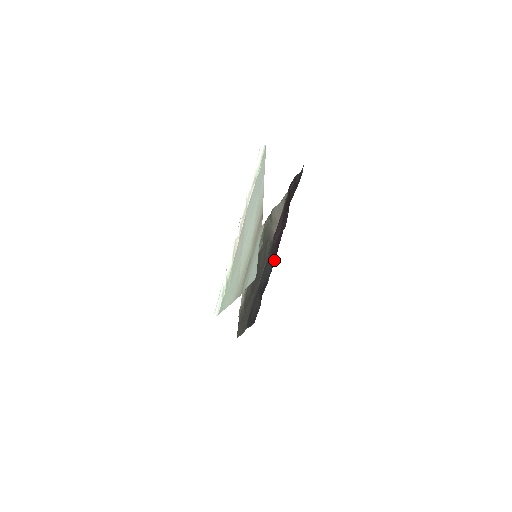
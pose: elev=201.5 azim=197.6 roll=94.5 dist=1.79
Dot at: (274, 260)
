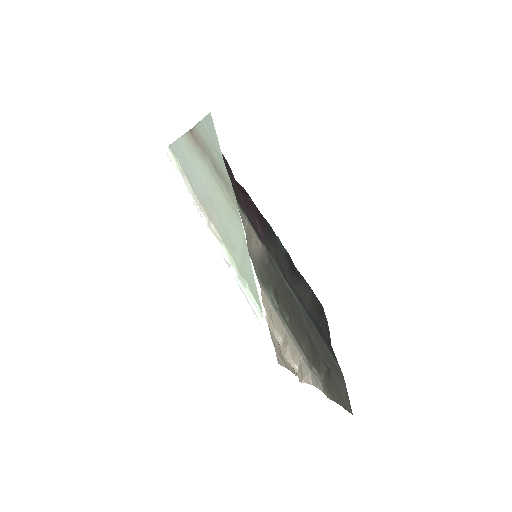
Dot at: (271, 229)
